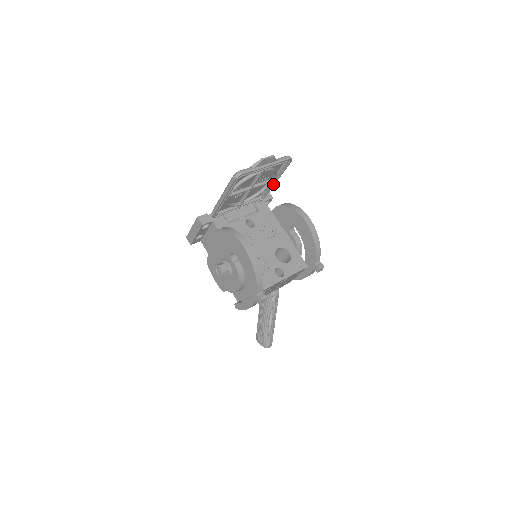
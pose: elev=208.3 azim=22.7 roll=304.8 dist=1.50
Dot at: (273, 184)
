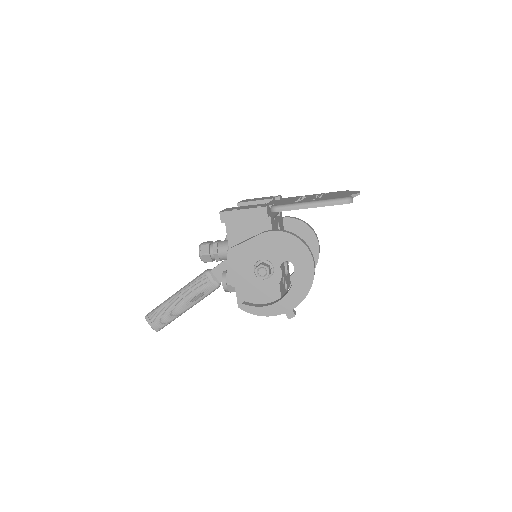
Dot at: occluded
